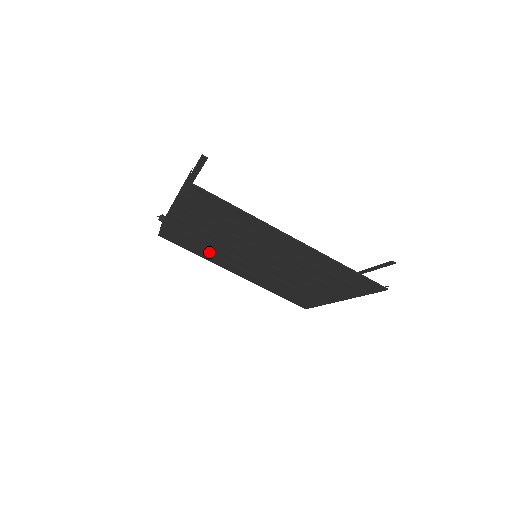
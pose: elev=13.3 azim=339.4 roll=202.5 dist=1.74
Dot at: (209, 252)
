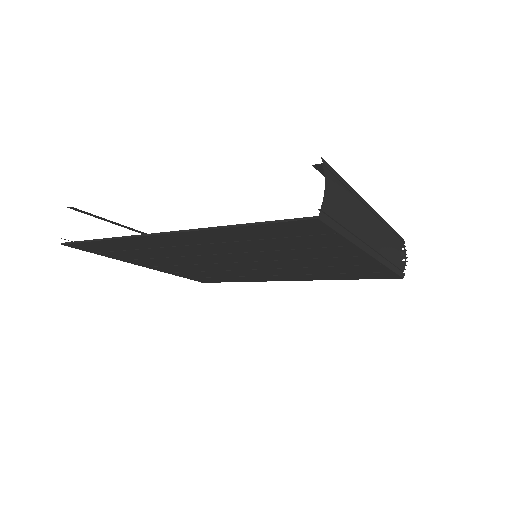
Dot at: (232, 276)
